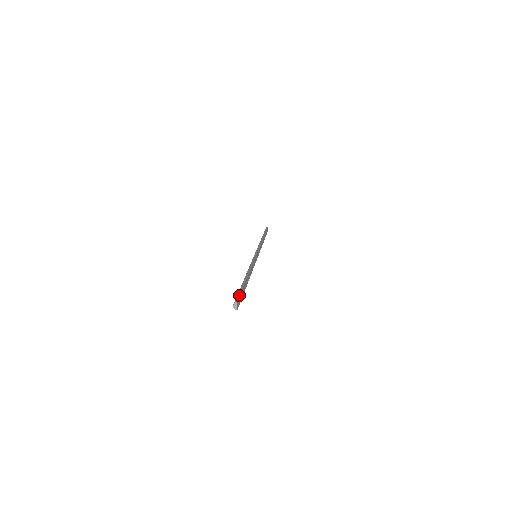
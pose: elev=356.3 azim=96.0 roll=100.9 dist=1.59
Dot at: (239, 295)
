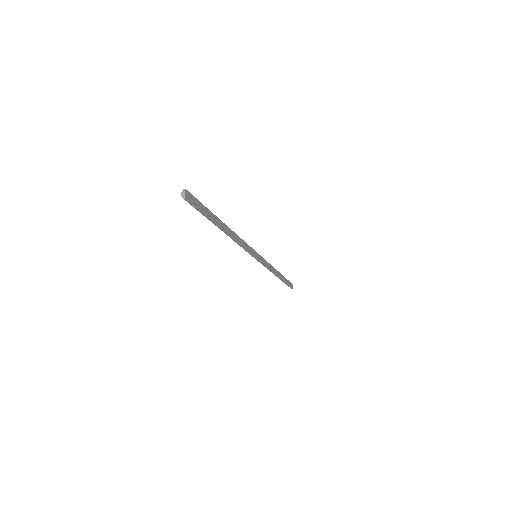
Dot at: occluded
